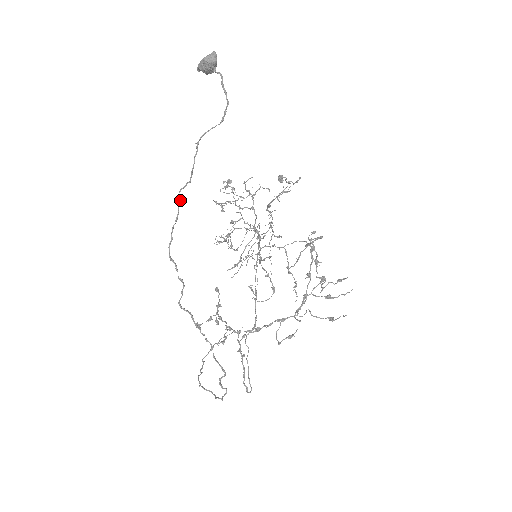
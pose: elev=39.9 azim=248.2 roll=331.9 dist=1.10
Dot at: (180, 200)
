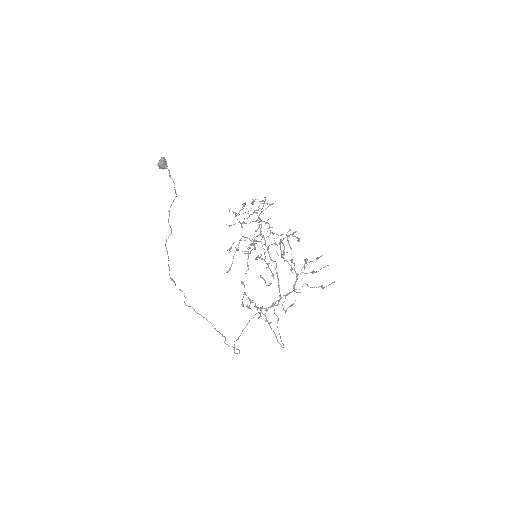
Dot at: (166, 247)
